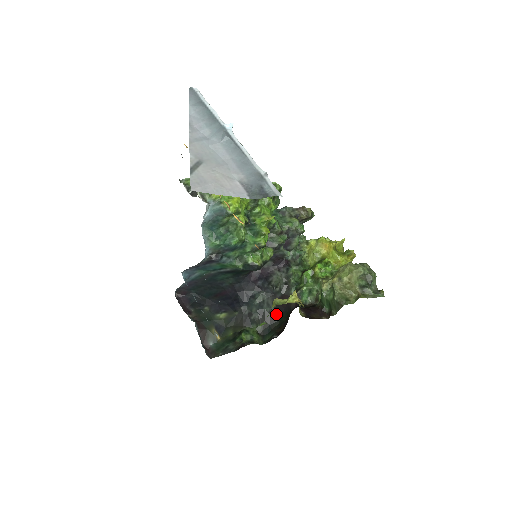
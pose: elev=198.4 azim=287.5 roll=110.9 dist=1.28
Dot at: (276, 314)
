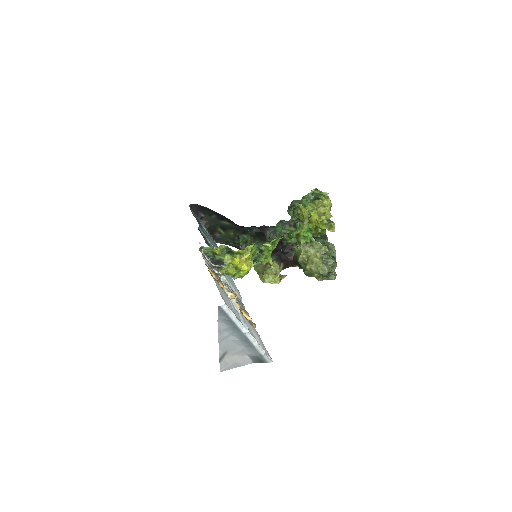
Dot at: occluded
